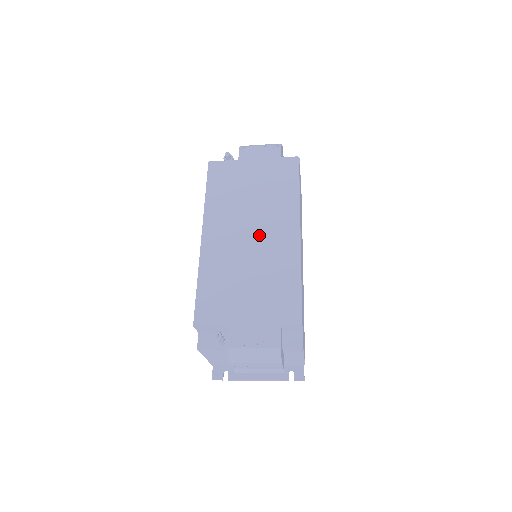
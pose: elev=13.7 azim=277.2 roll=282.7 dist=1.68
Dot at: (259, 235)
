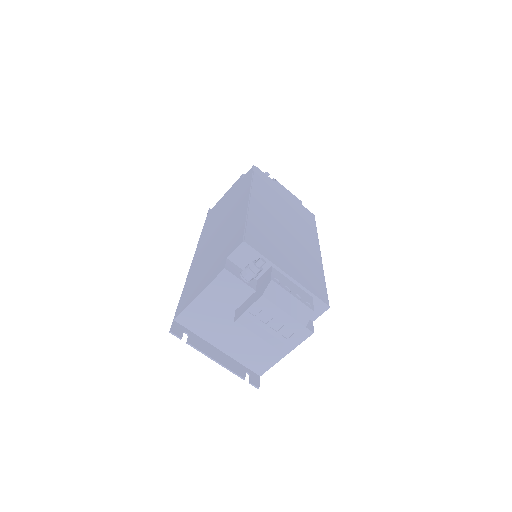
Dot at: (293, 231)
